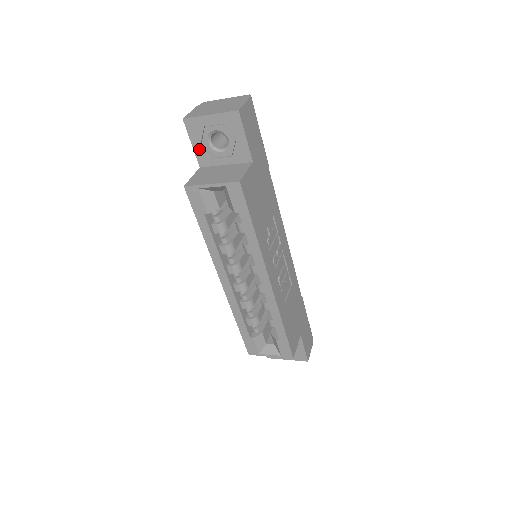
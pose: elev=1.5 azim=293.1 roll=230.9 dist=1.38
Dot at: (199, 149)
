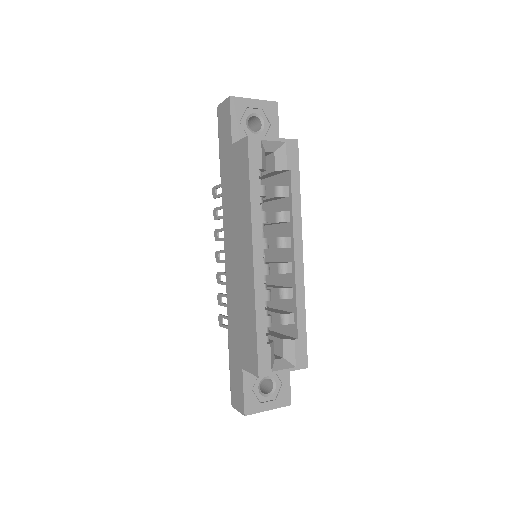
Dot at: (236, 126)
